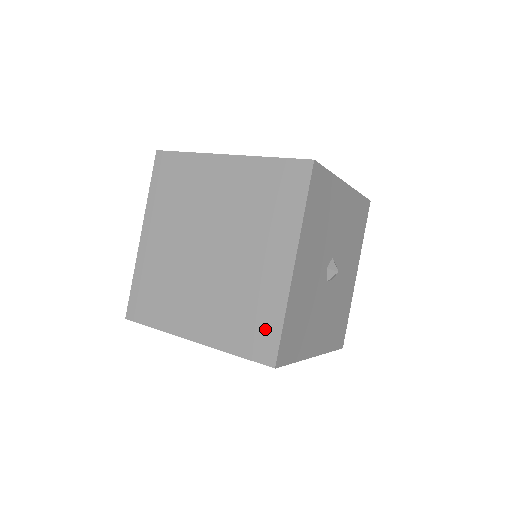
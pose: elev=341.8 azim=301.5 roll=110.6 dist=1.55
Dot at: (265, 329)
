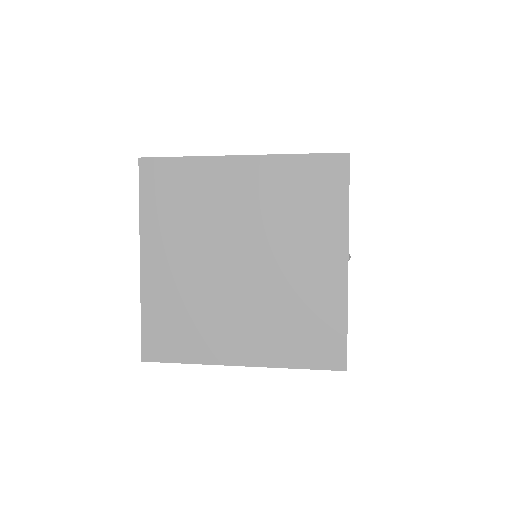
Dot at: (328, 335)
